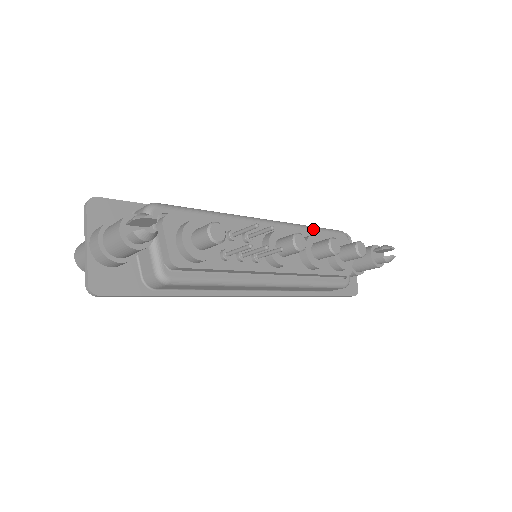
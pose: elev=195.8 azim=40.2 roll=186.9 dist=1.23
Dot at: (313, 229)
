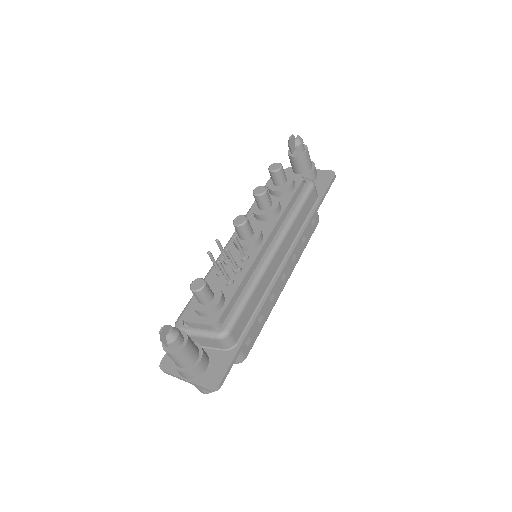
Dot at: occluded
